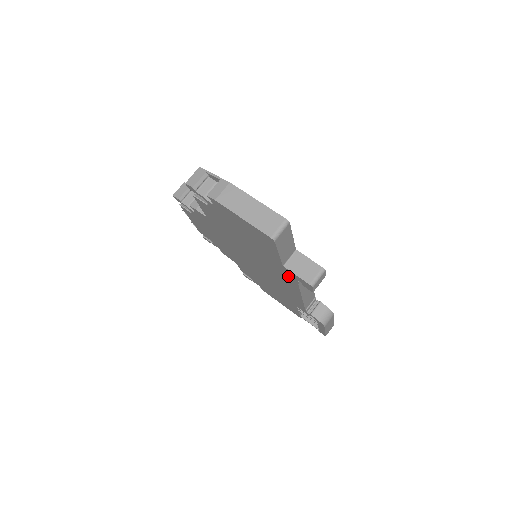
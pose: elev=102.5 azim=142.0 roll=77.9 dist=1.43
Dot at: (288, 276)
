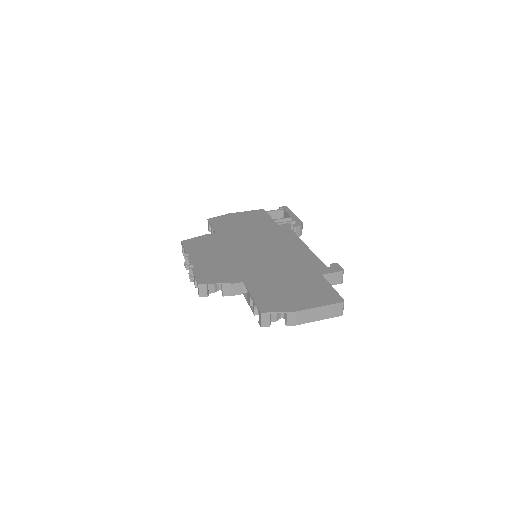
Dot at: occluded
